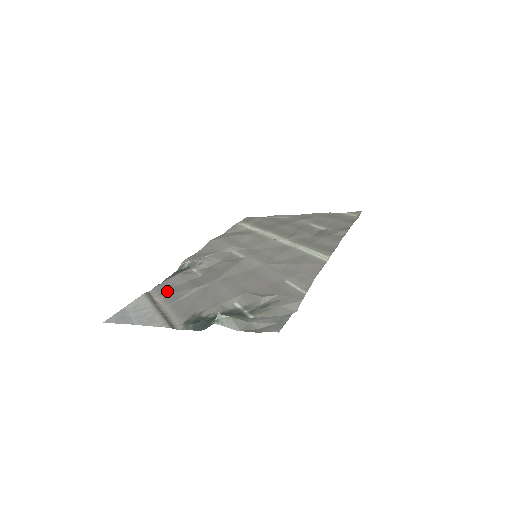
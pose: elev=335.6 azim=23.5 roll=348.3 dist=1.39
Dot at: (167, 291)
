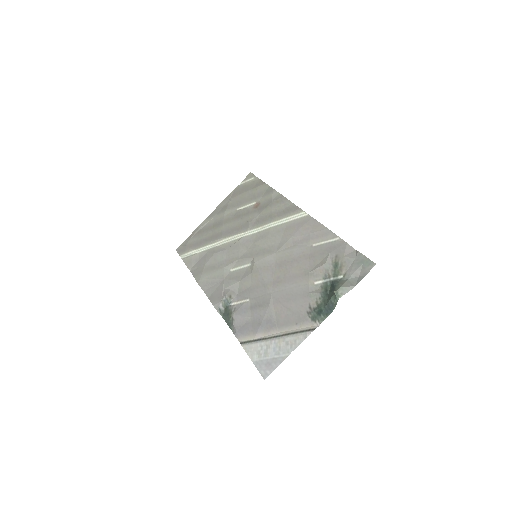
Dot at: (253, 328)
